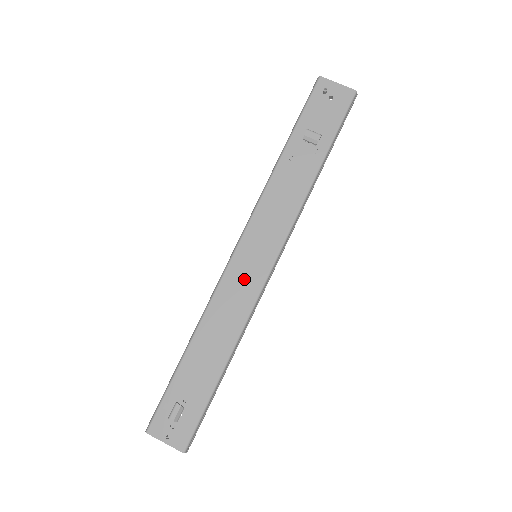
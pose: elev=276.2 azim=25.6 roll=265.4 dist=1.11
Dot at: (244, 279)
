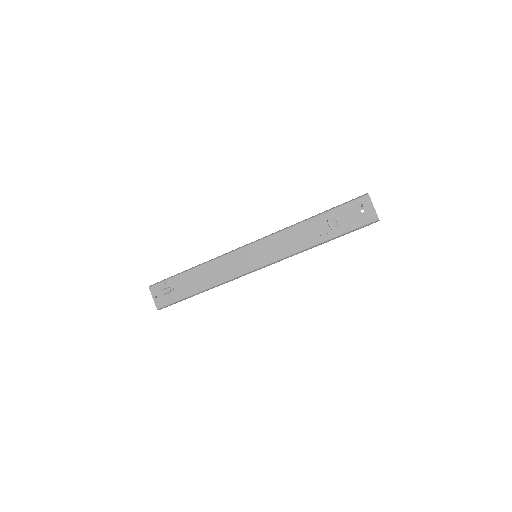
Dot at: (241, 262)
